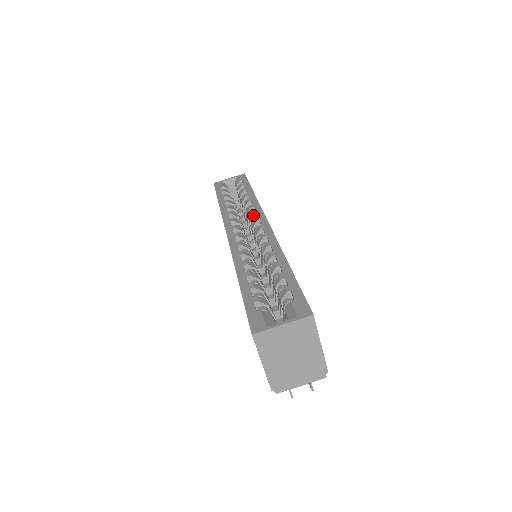
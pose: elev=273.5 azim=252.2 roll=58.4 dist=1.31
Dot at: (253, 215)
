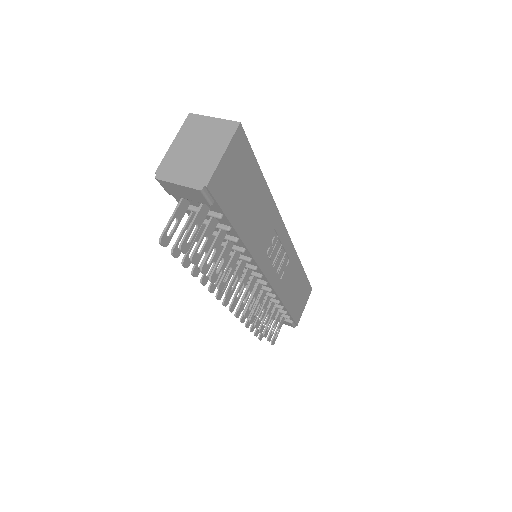
Dot at: occluded
